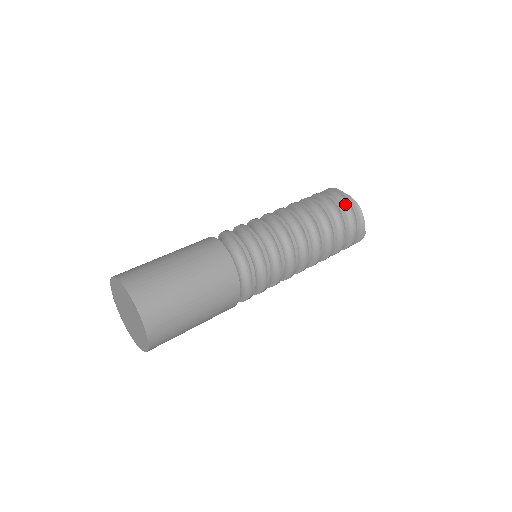
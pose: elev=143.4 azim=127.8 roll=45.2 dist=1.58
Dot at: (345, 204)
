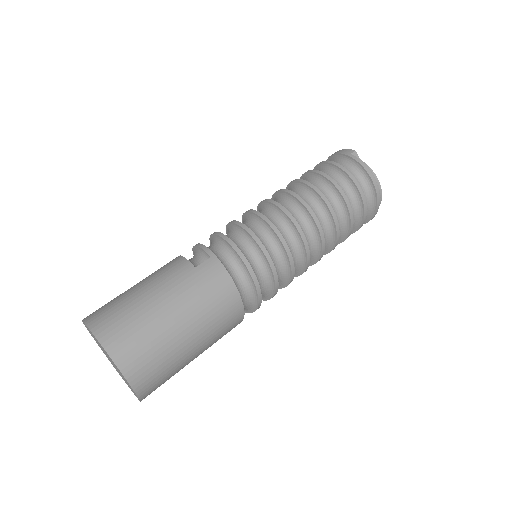
Dot at: (371, 200)
